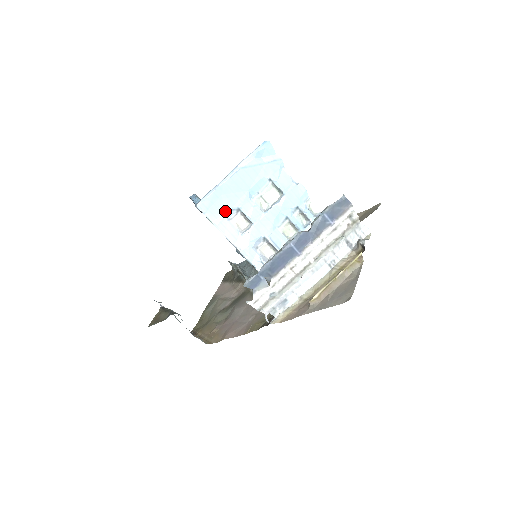
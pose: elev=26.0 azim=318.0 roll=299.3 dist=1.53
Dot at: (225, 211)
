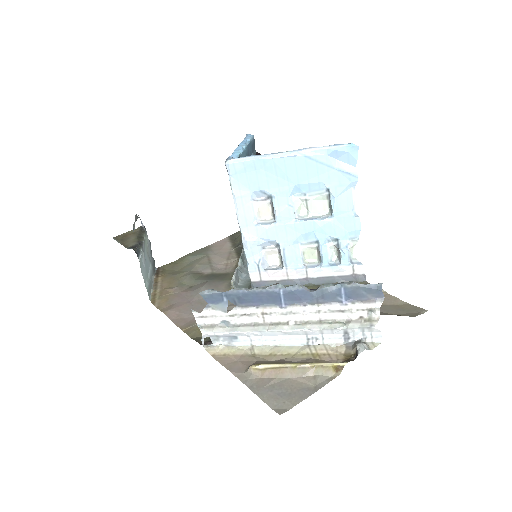
Dot at: (254, 188)
